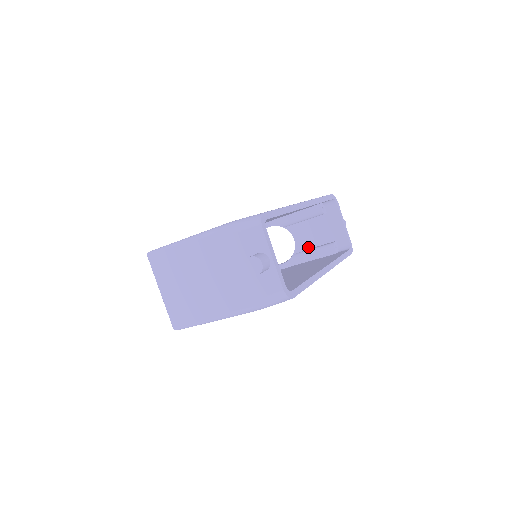
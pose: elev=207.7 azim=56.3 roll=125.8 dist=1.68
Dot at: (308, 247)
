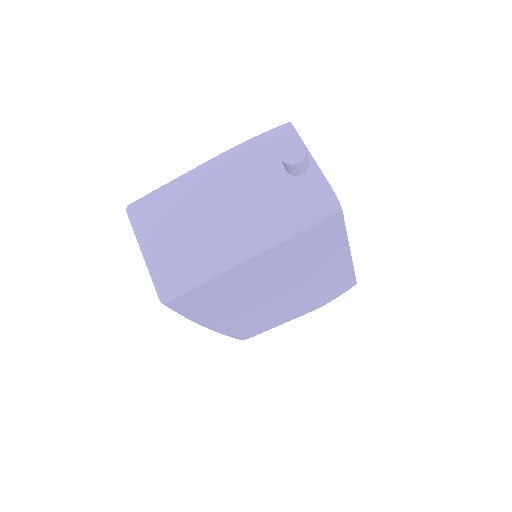
Dot at: occluded
